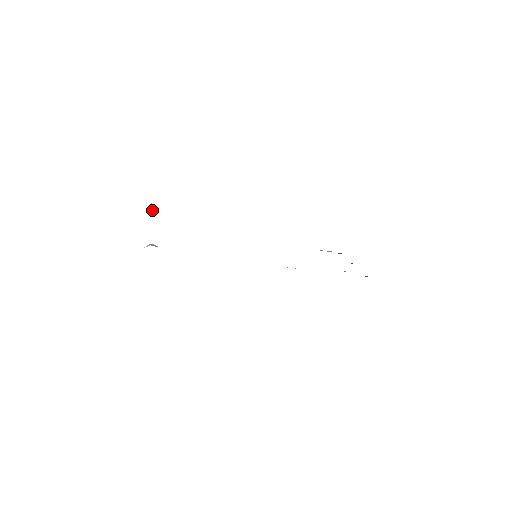
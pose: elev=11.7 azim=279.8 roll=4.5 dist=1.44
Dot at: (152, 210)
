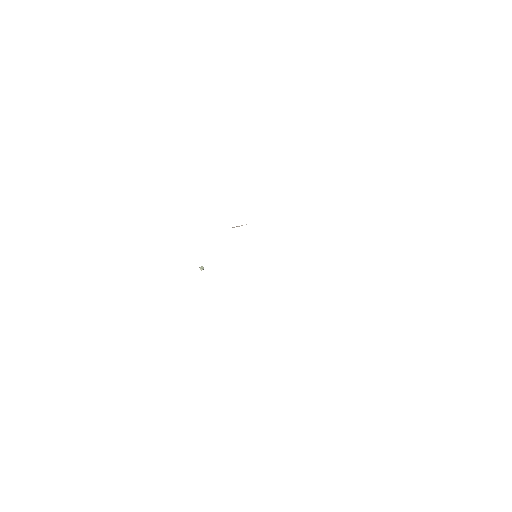
Dot at: (201, 267)
